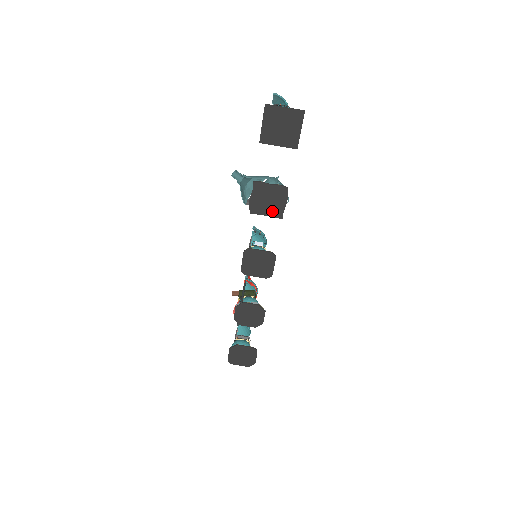
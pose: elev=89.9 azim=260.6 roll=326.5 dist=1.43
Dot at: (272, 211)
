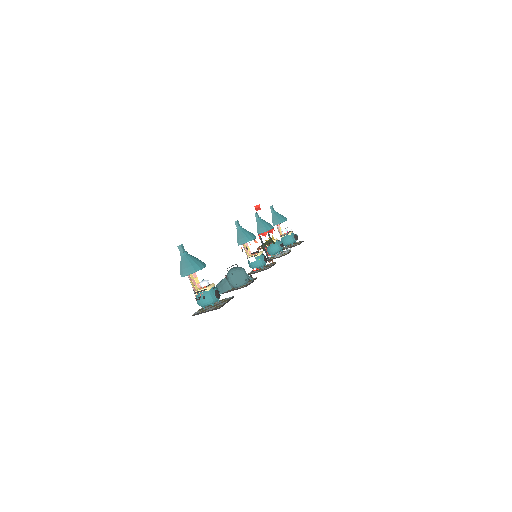
Dot at: occluded
